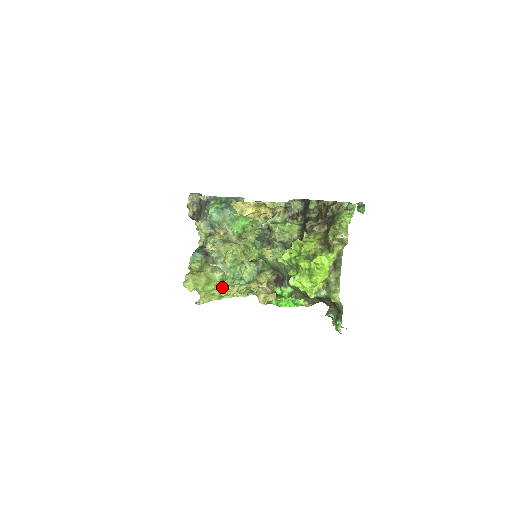
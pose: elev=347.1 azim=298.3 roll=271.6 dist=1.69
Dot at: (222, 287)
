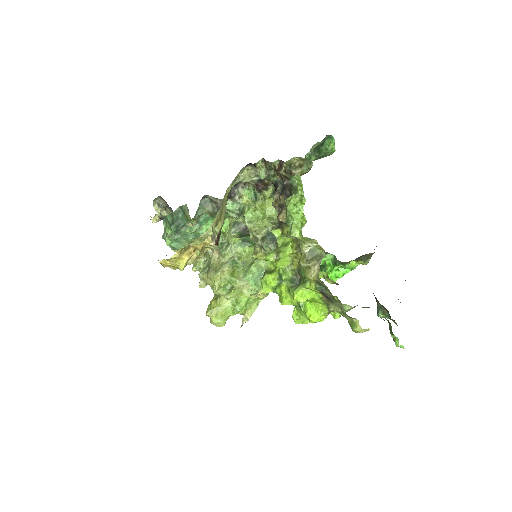
Dot at: occluded
